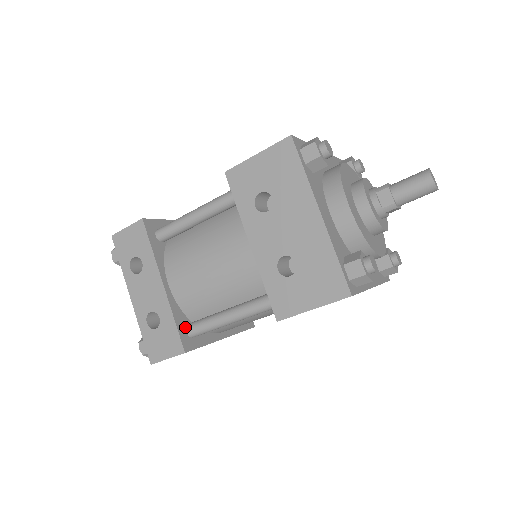
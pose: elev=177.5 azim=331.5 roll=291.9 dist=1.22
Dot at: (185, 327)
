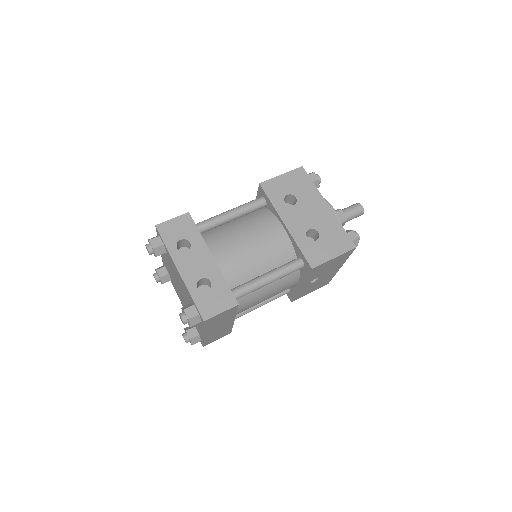
Dot at: occluded
